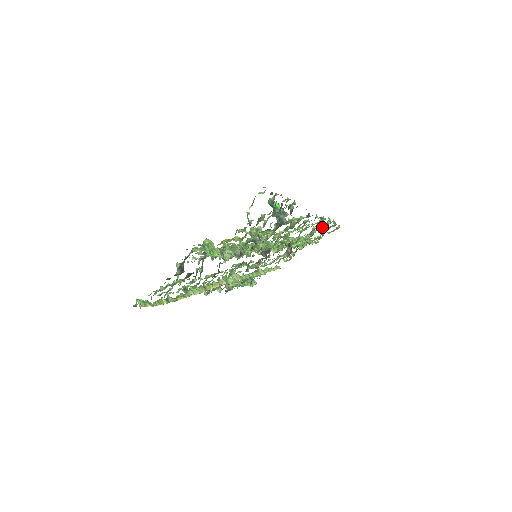
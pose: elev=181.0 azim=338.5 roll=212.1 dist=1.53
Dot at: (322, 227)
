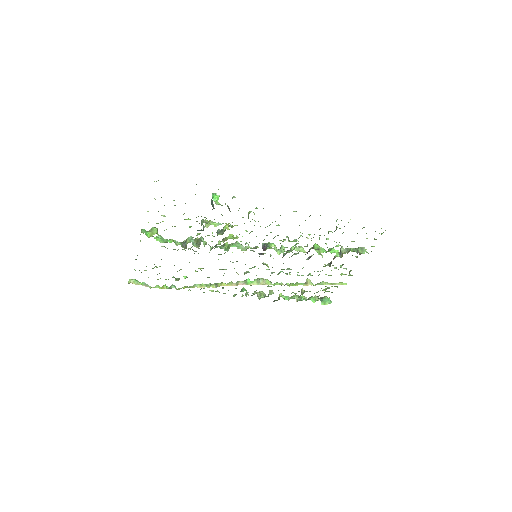
Dot at: occluded
